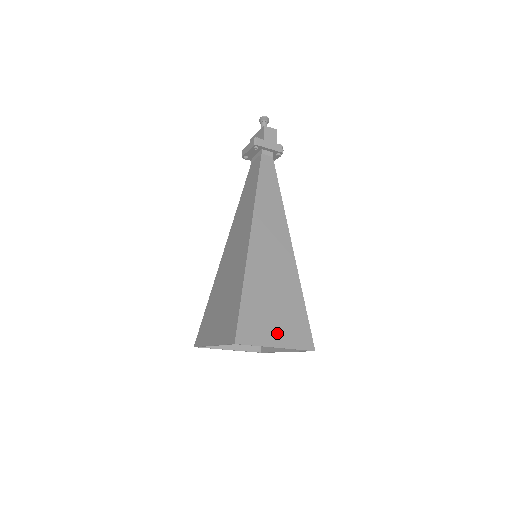
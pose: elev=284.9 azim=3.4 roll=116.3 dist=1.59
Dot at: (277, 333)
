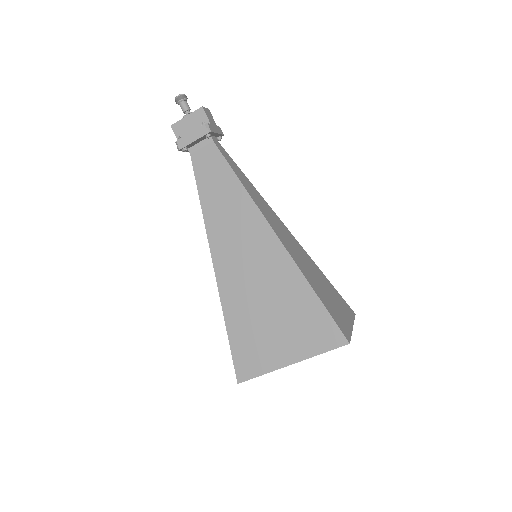
Dot at: (344, 315)
